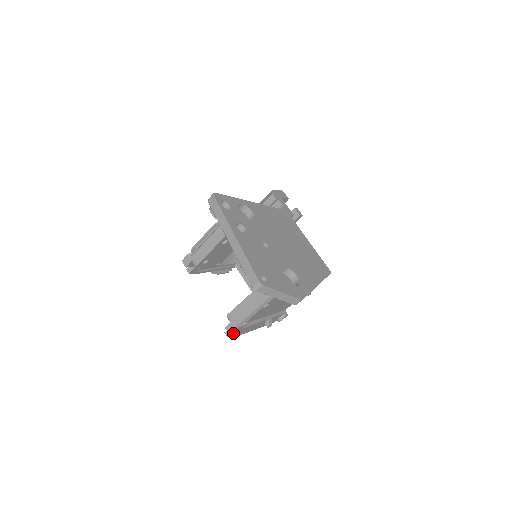
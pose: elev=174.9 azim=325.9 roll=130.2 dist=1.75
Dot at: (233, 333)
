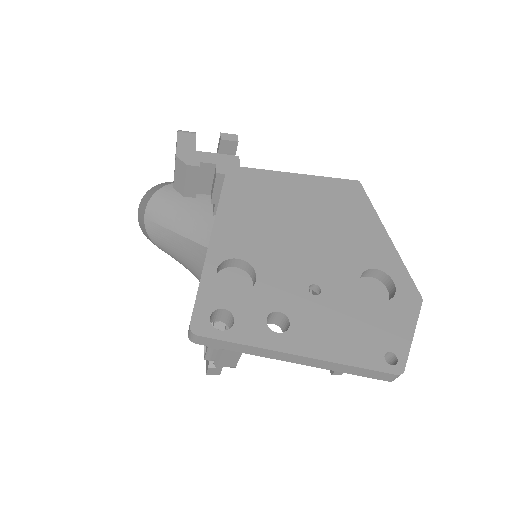
Dot at: occluded
